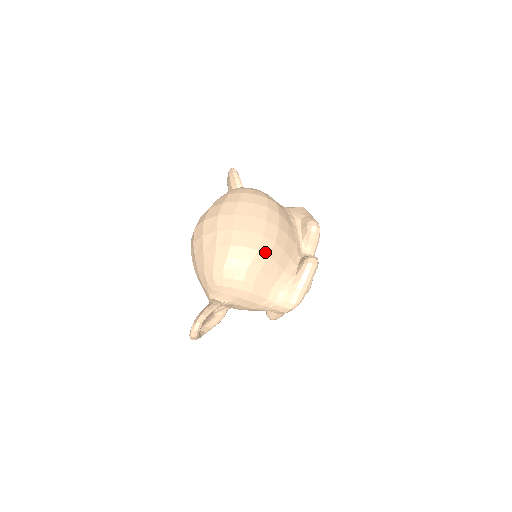
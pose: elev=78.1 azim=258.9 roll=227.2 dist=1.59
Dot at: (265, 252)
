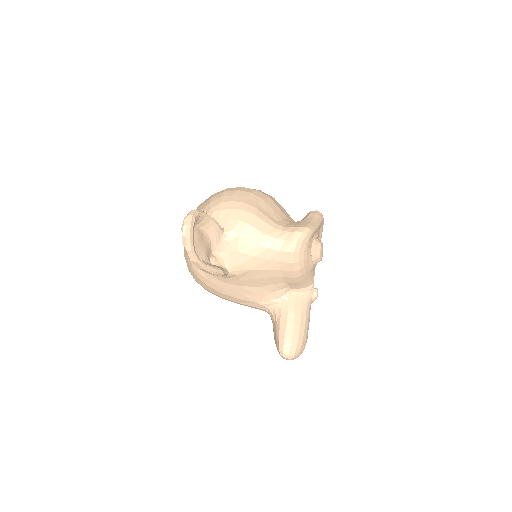
Dot at: (264, 194)
